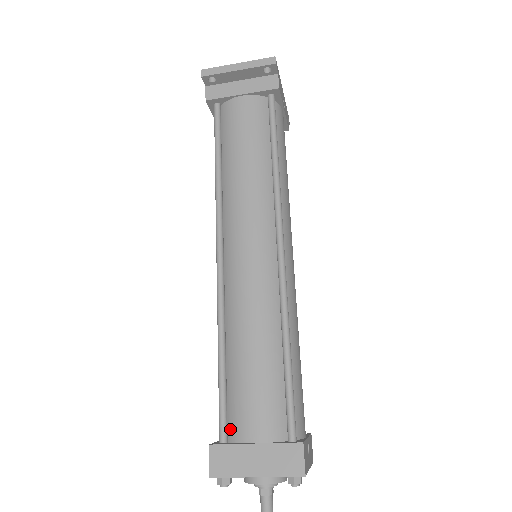
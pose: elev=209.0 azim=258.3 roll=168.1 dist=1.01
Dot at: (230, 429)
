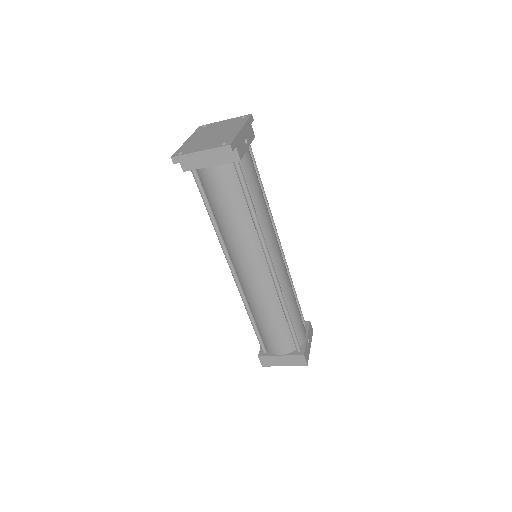
Dot at: (266, 347)
